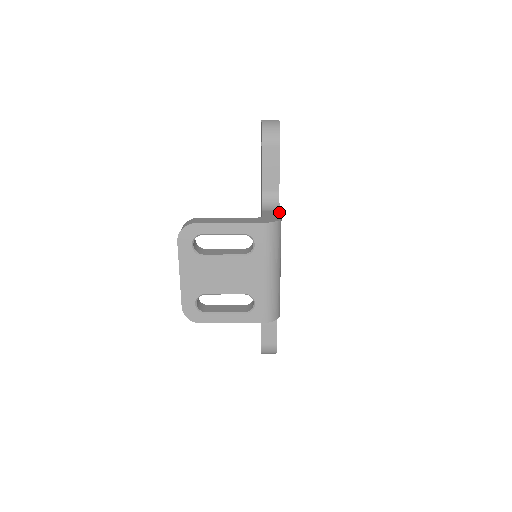
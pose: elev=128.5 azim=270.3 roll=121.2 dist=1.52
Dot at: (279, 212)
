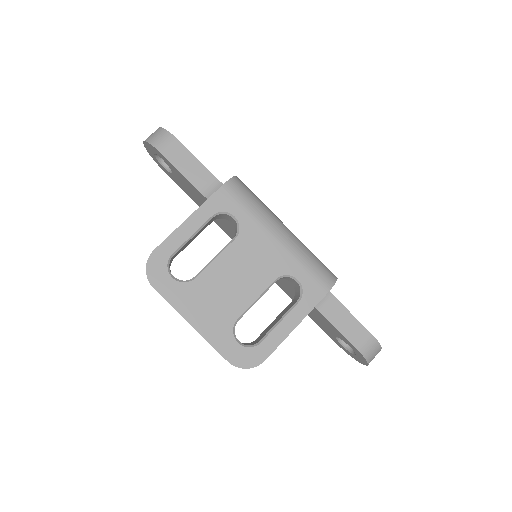
Dot at: occluded
